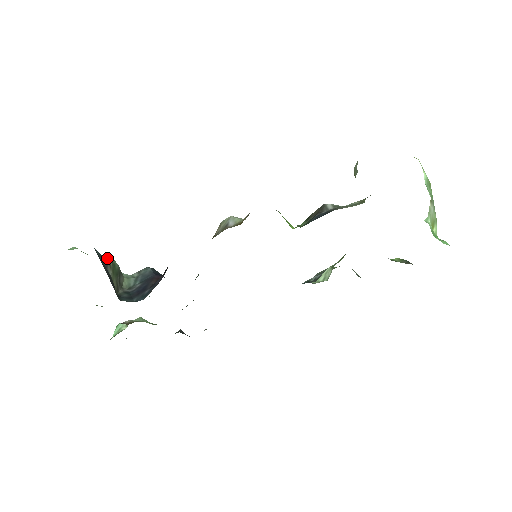
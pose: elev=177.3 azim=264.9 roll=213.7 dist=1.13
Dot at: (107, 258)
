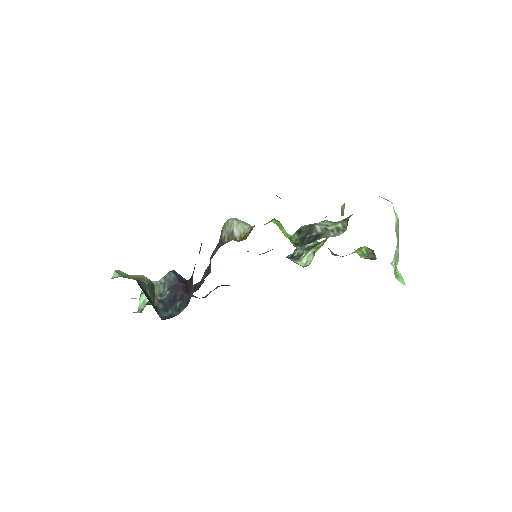
Dot at: (144, 281)
